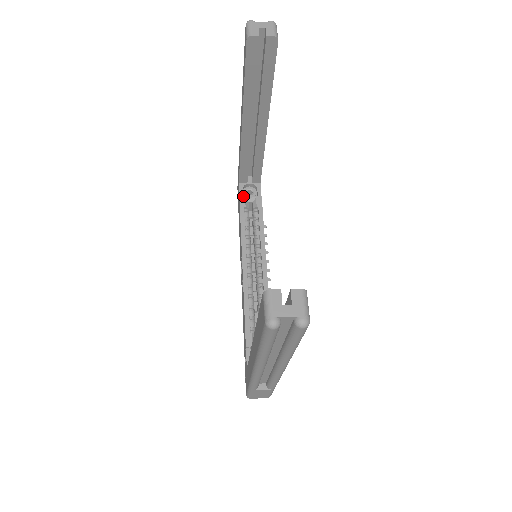
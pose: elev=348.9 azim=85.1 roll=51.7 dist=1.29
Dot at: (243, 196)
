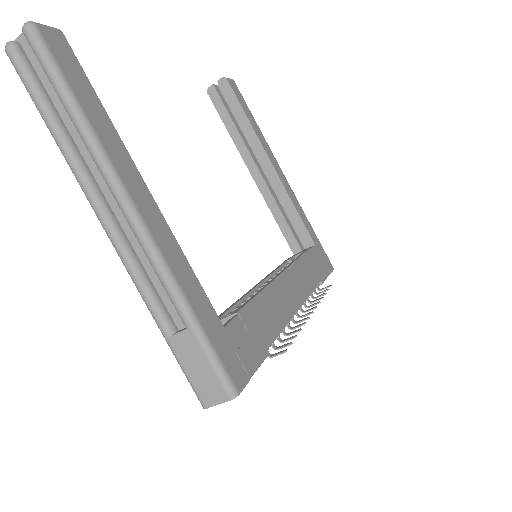
Dot at: (291, 257)
